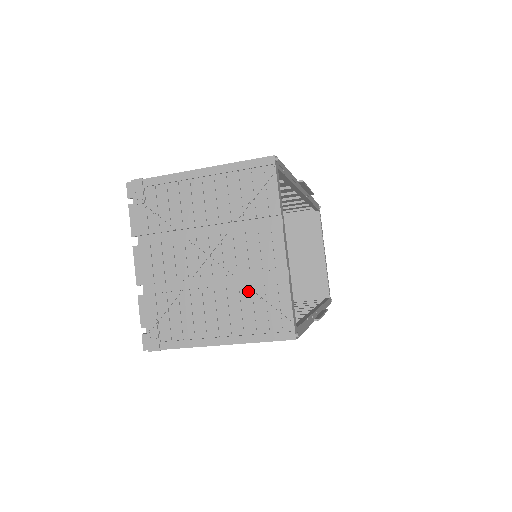
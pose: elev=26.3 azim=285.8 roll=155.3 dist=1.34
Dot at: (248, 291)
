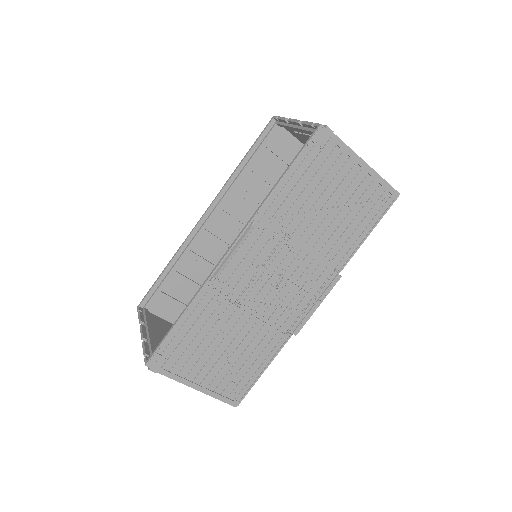
Dot at: occluded
